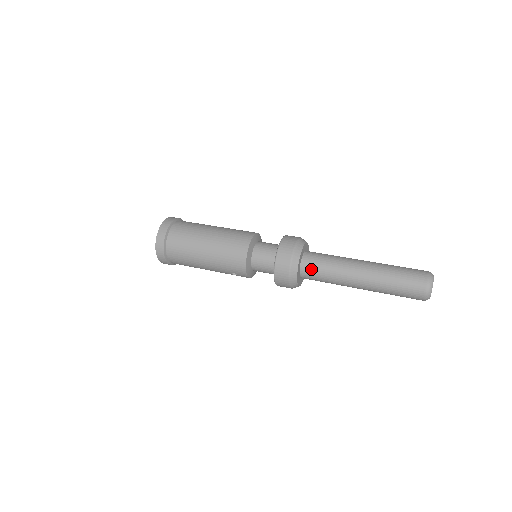
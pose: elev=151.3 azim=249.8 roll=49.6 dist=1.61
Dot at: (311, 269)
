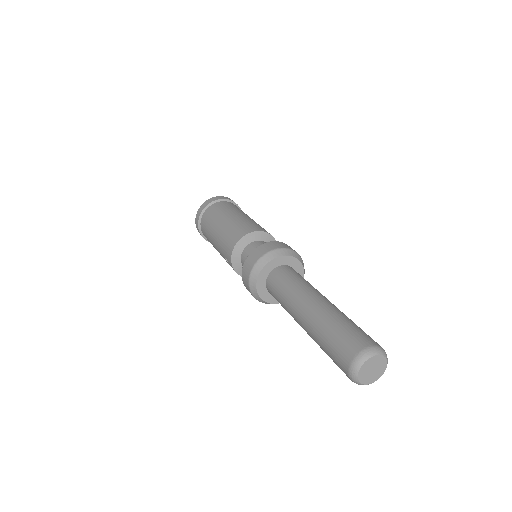
Dot at: (275, 280)
